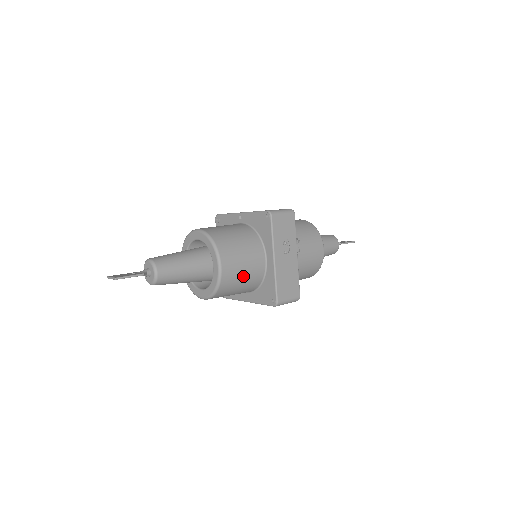
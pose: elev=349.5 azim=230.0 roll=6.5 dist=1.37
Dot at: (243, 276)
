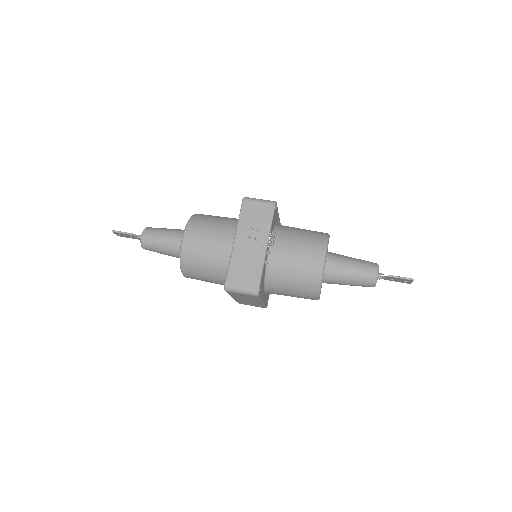
Dot at: (206, 254)
